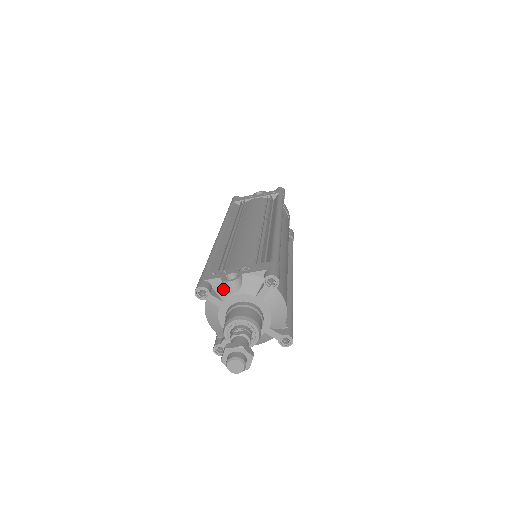
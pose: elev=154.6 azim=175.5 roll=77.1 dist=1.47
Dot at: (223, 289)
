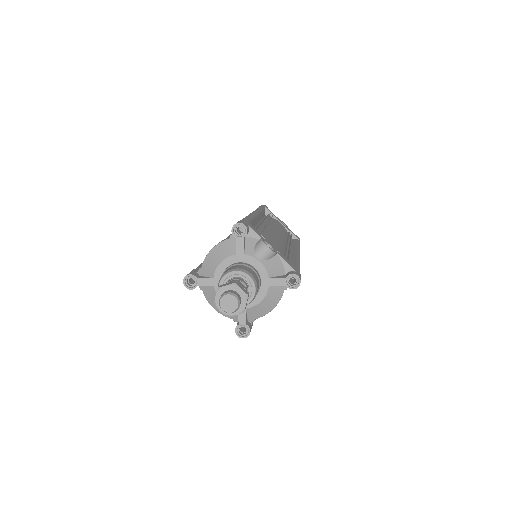
Dot at: (253, 246)
